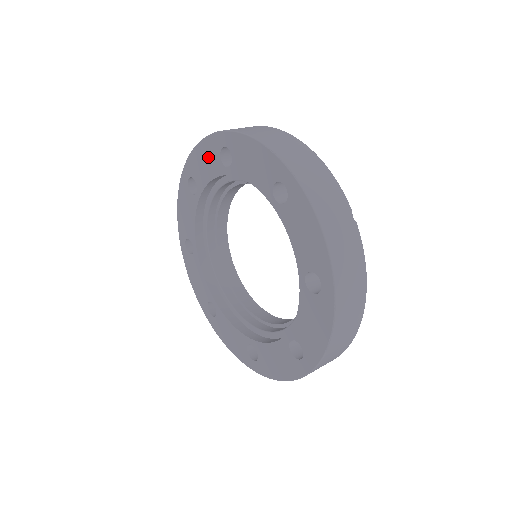
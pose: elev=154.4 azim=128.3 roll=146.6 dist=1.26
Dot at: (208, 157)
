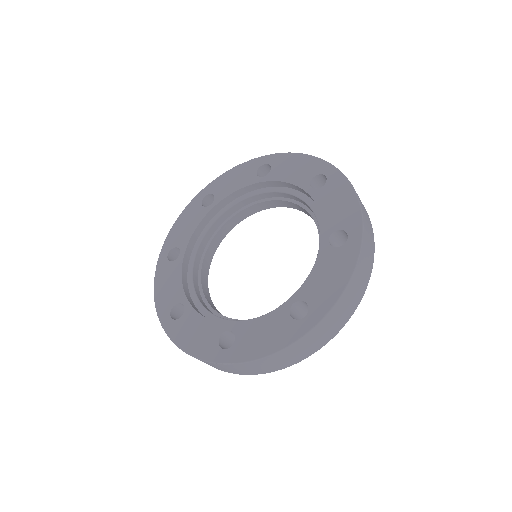
Dot at: (189, 217)
